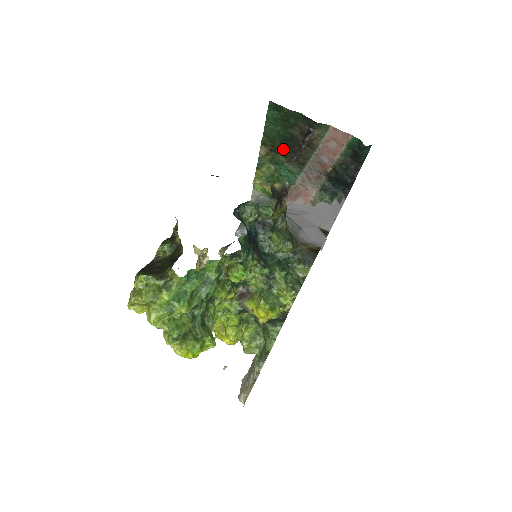
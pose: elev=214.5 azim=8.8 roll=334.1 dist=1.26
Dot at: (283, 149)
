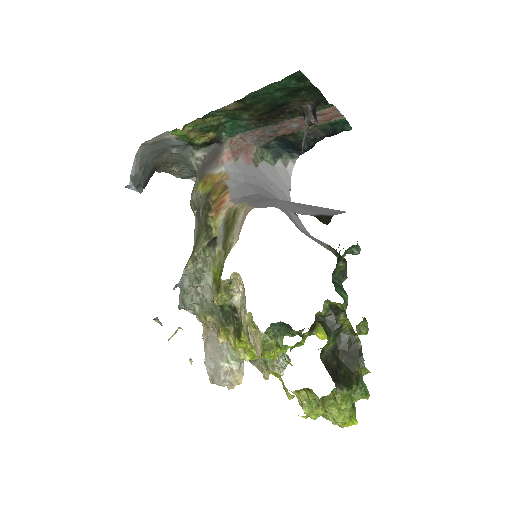
Dot at: (260, 111)
